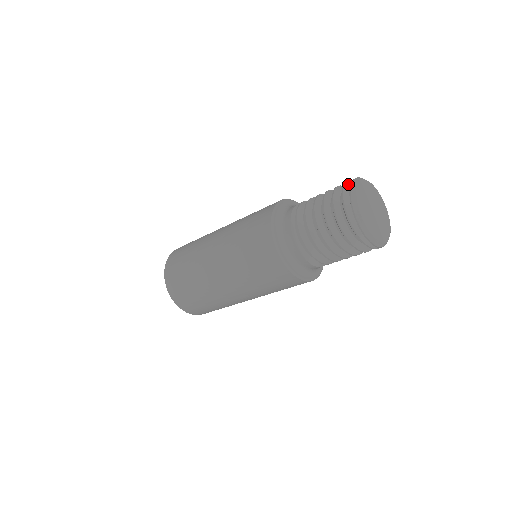
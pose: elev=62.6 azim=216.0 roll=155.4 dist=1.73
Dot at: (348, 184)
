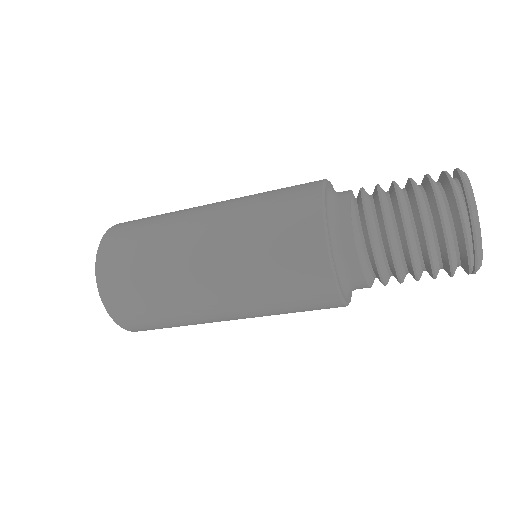
Dot at: occluded
